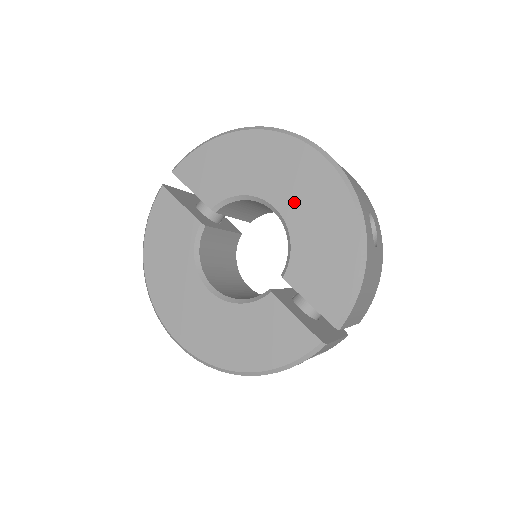
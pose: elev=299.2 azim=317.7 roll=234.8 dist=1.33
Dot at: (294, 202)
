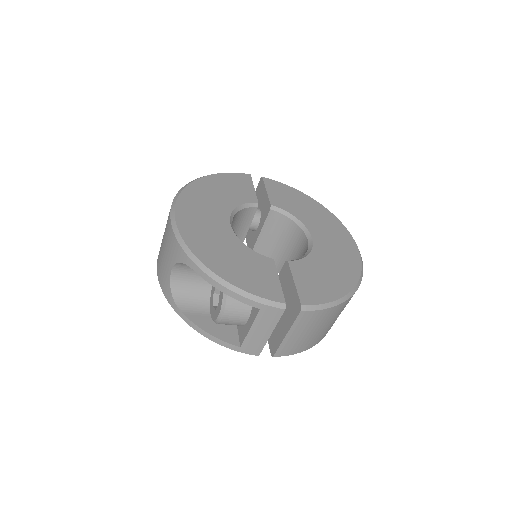
Dot at: (326, 246)
